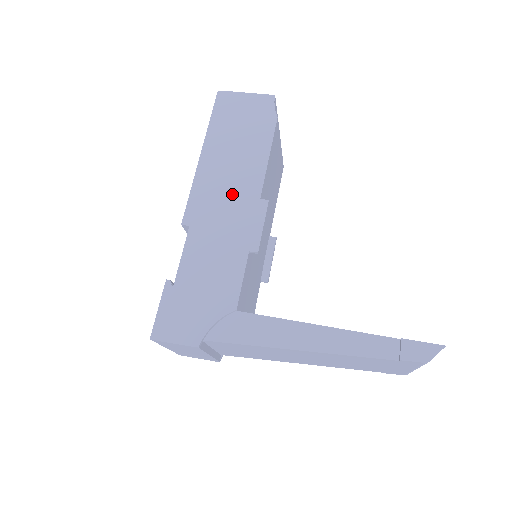
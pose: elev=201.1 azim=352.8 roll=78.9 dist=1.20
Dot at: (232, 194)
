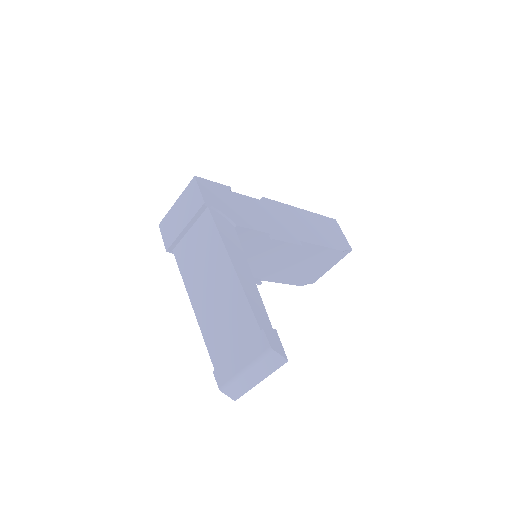
Dot at: (293, 225)
